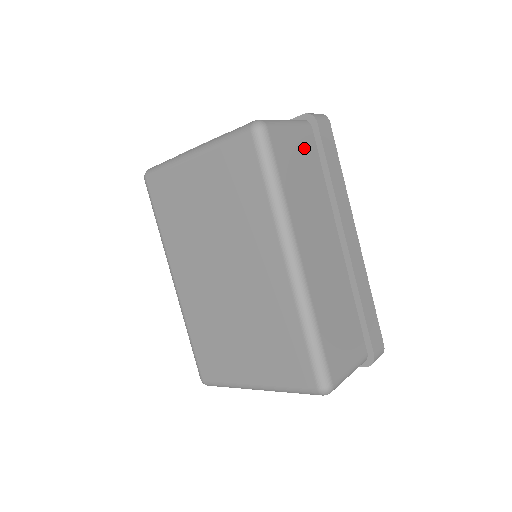
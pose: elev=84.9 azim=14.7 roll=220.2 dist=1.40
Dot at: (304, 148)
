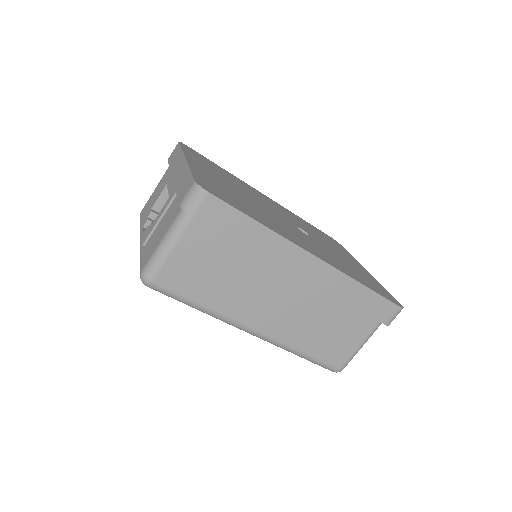
Dot at: (200, 248)
